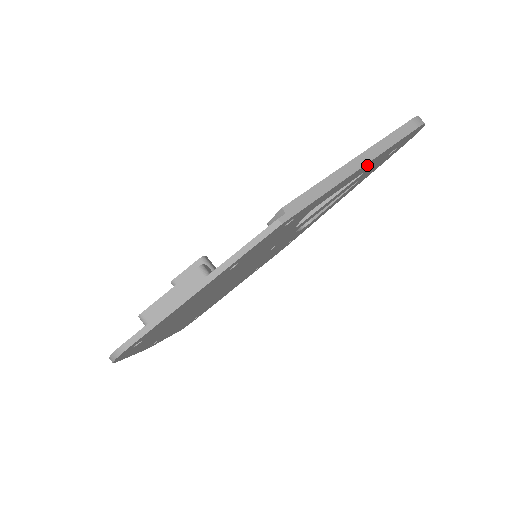
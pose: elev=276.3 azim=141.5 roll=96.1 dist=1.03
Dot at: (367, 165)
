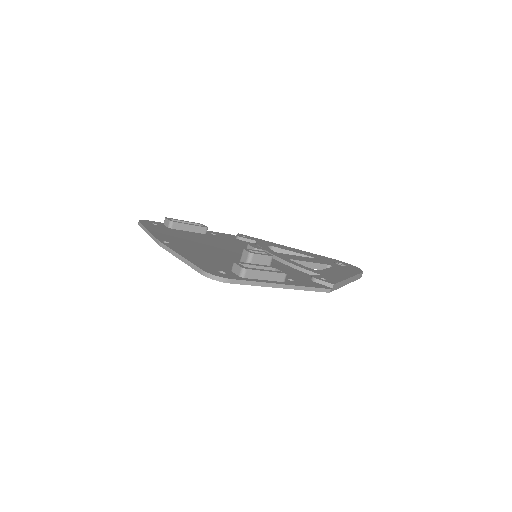
Dot at: occluded
